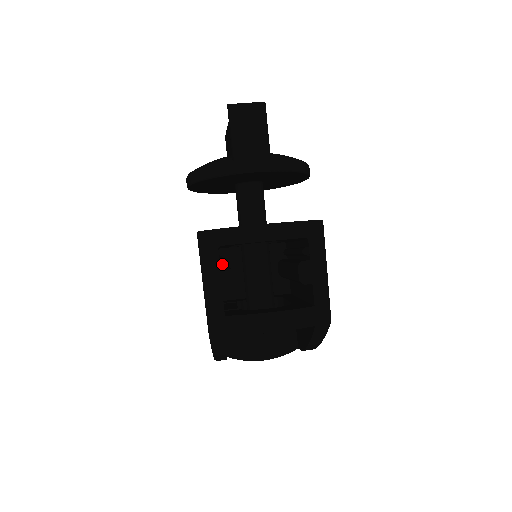
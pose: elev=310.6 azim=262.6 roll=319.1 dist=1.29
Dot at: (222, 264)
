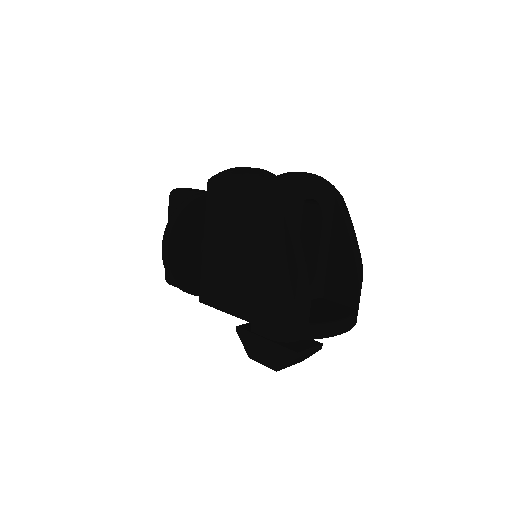
Dot at: occluded
